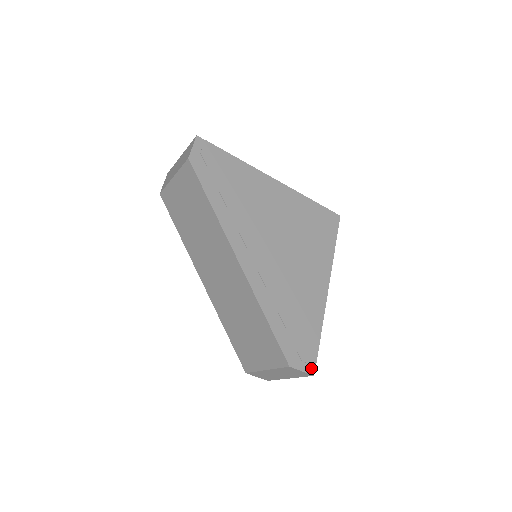
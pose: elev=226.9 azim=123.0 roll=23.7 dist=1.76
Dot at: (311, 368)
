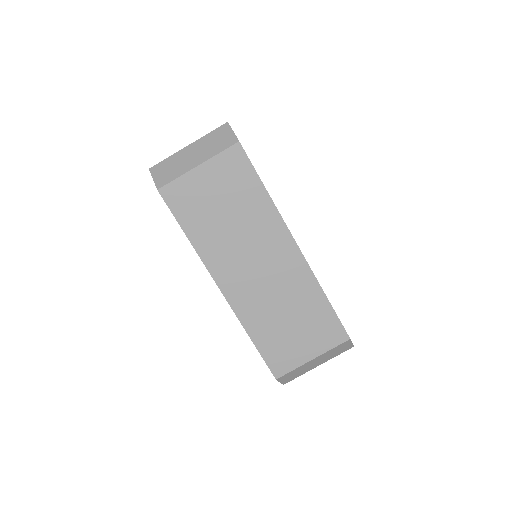
Dot at: occluded
